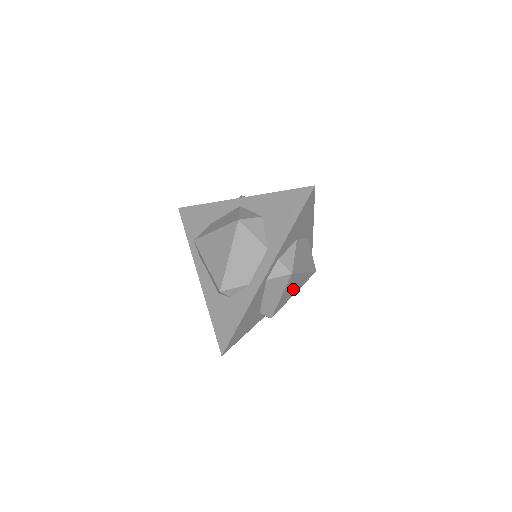
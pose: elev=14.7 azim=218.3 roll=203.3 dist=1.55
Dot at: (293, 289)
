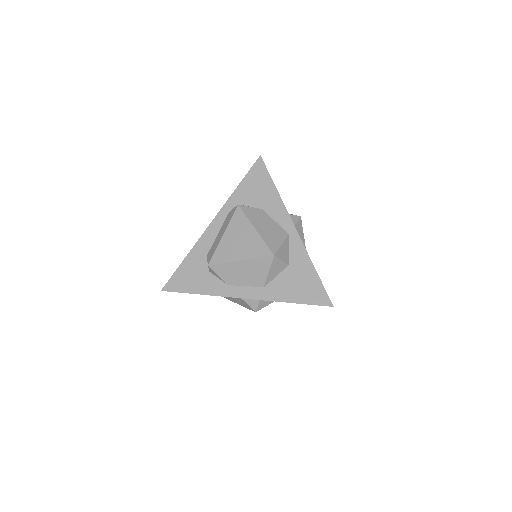
Dot at: occluded
